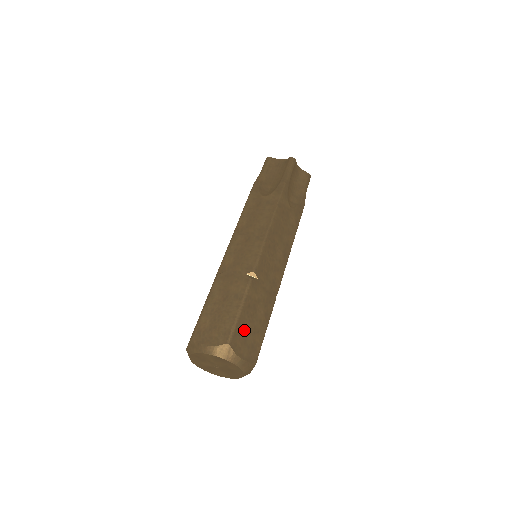
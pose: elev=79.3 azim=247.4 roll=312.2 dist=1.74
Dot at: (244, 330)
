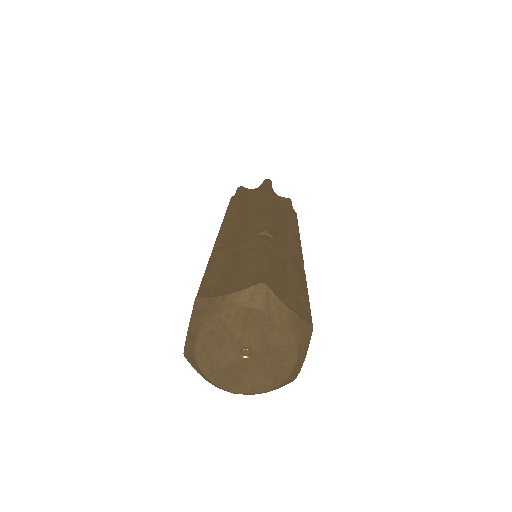
Dot at: (279, 279)
